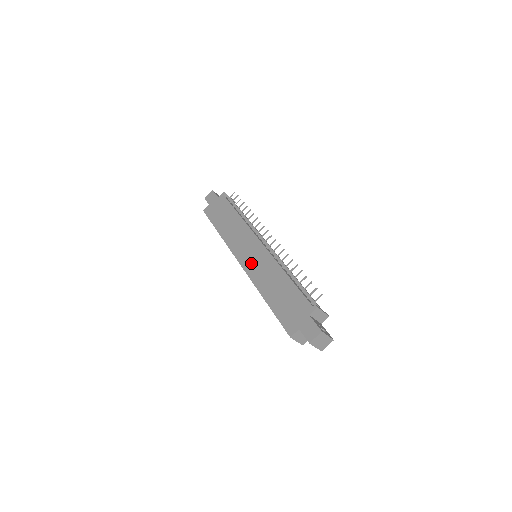
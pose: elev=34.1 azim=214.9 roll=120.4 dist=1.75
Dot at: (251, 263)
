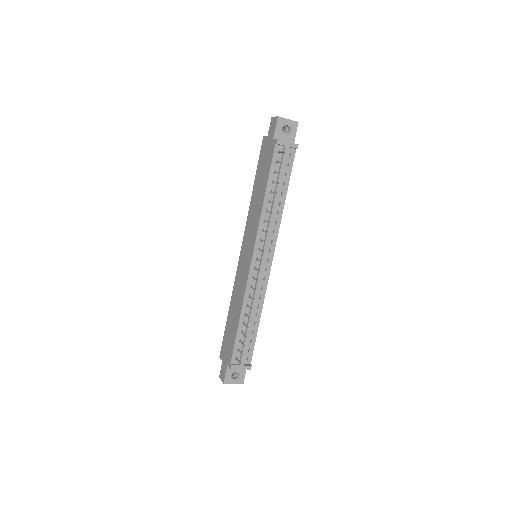
Dot at: (241, 267)
